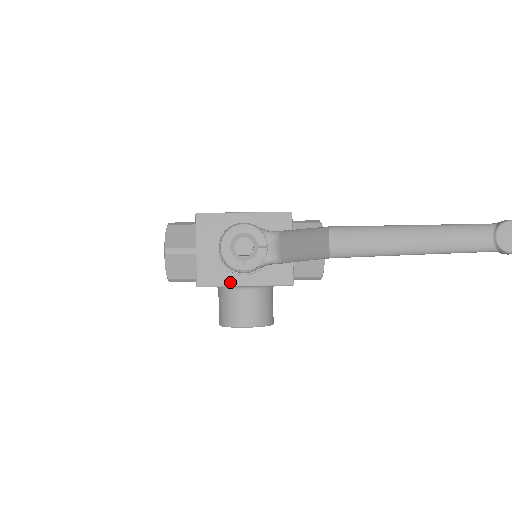
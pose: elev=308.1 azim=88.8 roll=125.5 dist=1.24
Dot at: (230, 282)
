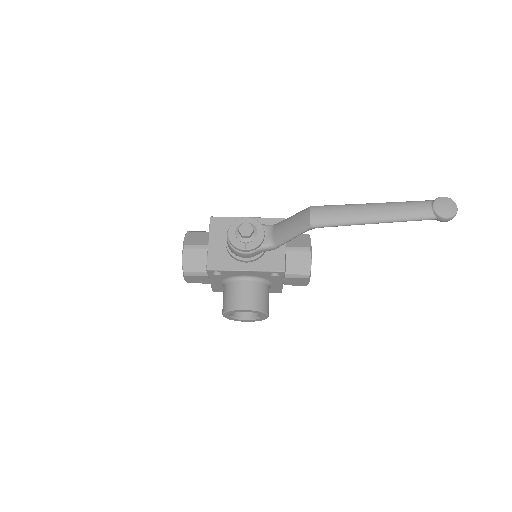
Dot at: (234, 267)
